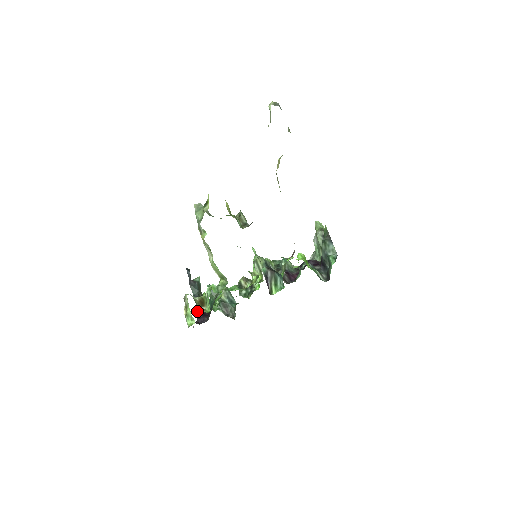
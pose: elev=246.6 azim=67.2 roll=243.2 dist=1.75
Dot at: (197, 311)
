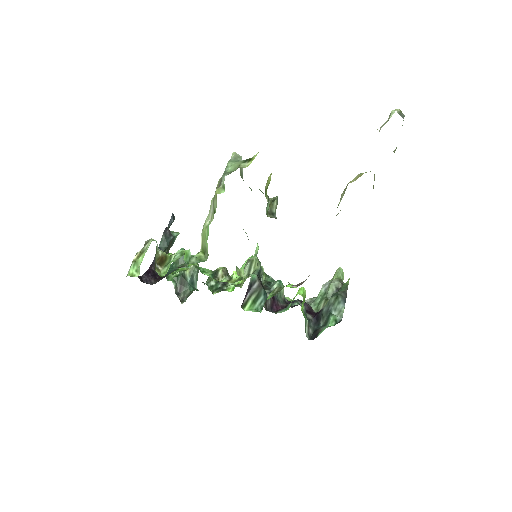
Dot at: (150, 266)
